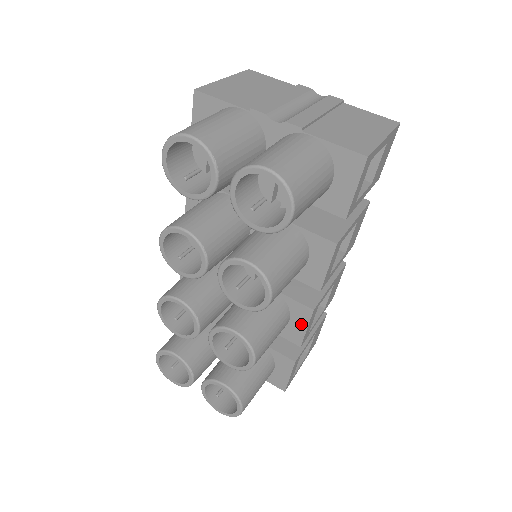
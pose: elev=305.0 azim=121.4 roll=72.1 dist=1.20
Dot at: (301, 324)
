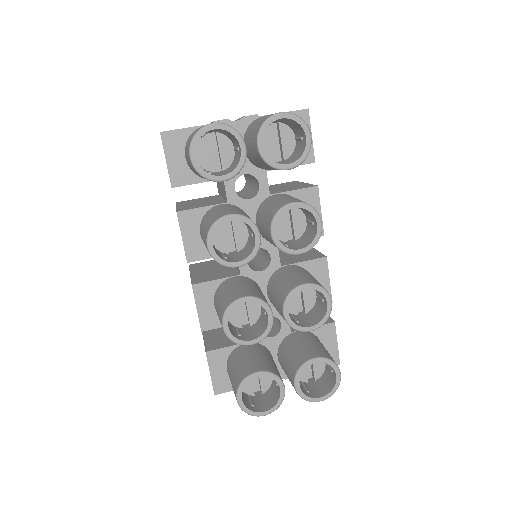
Dot at: (323, 279)
